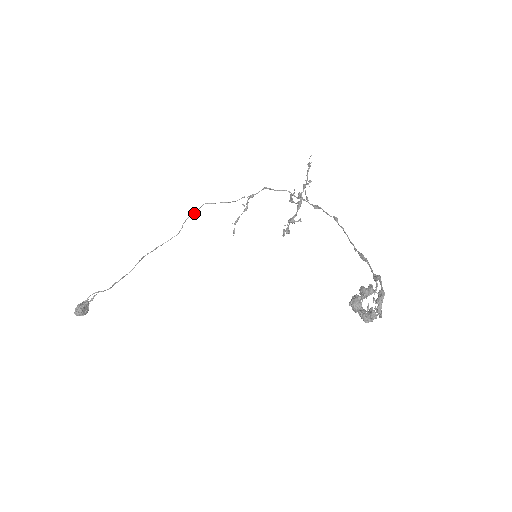
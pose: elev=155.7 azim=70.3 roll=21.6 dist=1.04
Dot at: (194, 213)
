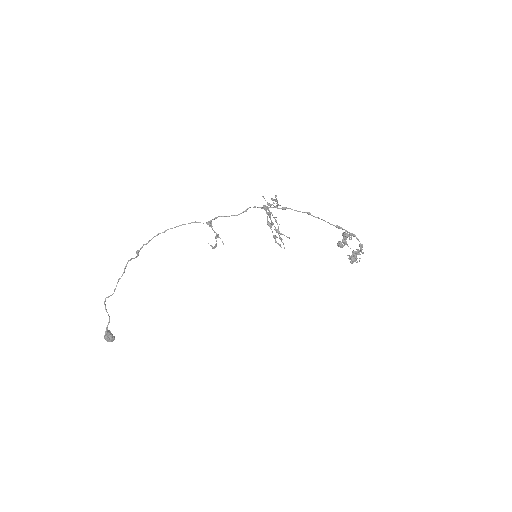
Dot at: occluded
